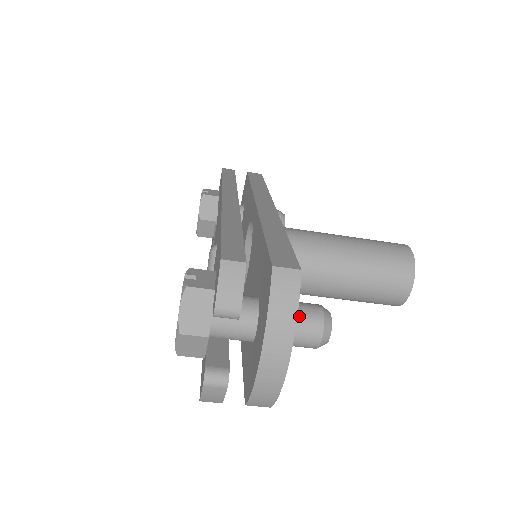
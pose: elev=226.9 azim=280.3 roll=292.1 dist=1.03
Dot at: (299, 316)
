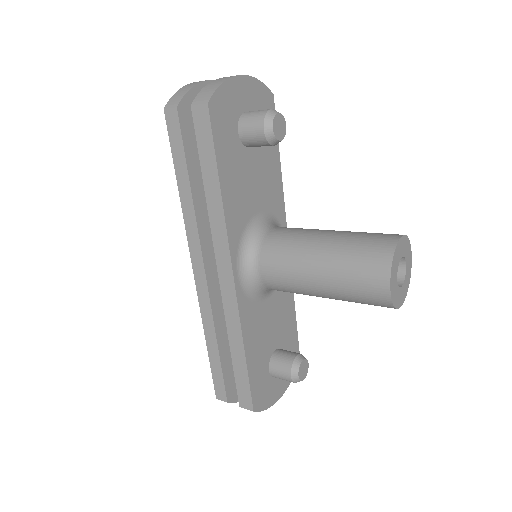
Dot at: occluded
